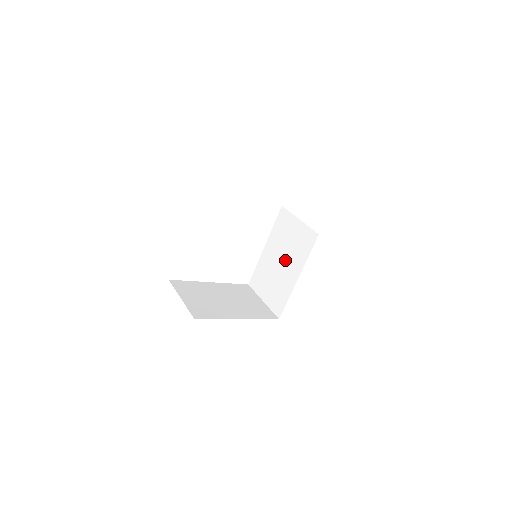
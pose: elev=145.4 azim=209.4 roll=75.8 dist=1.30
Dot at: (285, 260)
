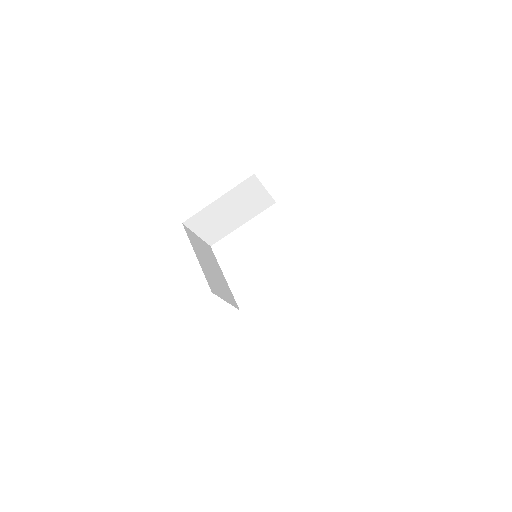
Dot at: occluded
